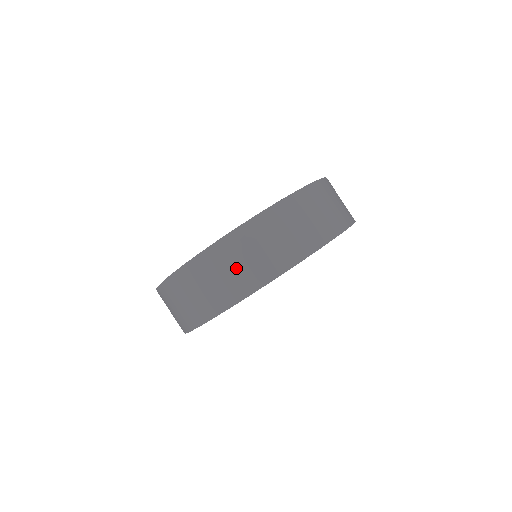
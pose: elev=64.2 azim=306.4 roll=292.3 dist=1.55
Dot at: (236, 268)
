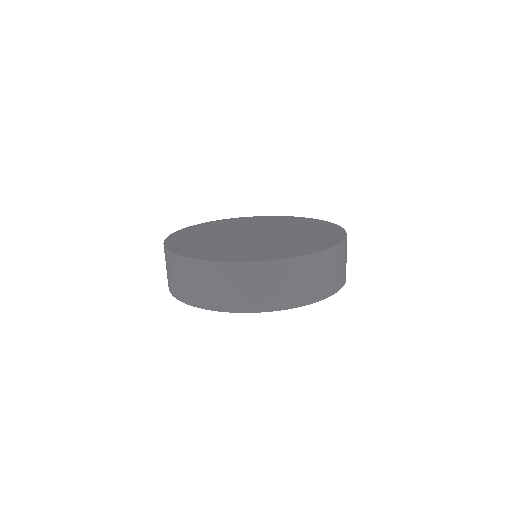
Dot at: (262, 288)
